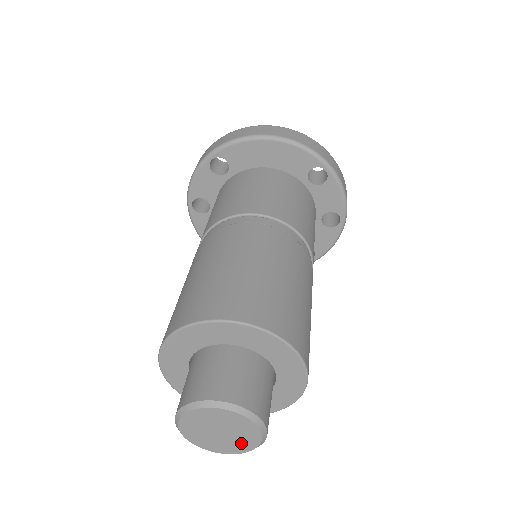
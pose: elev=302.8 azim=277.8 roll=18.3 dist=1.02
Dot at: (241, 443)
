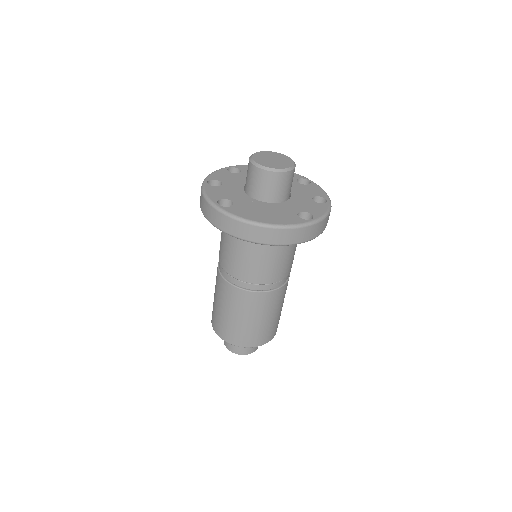
Dot at: occluded
